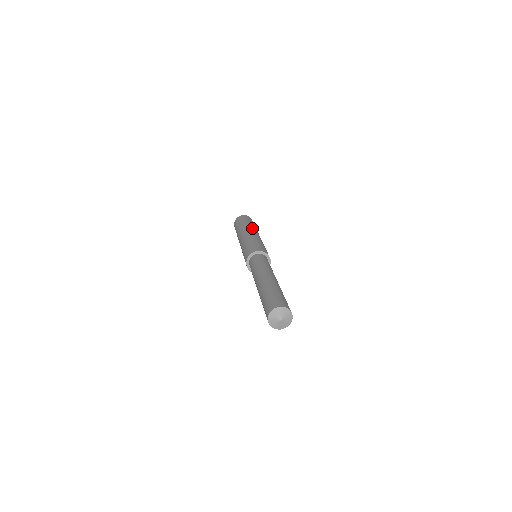
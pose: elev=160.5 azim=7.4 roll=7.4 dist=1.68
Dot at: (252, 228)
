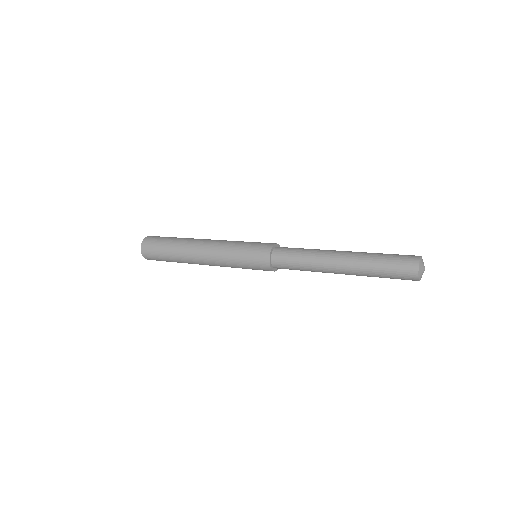
Dot at: occluded
